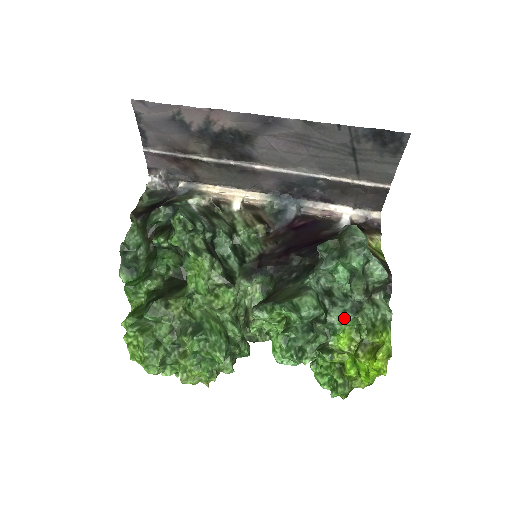
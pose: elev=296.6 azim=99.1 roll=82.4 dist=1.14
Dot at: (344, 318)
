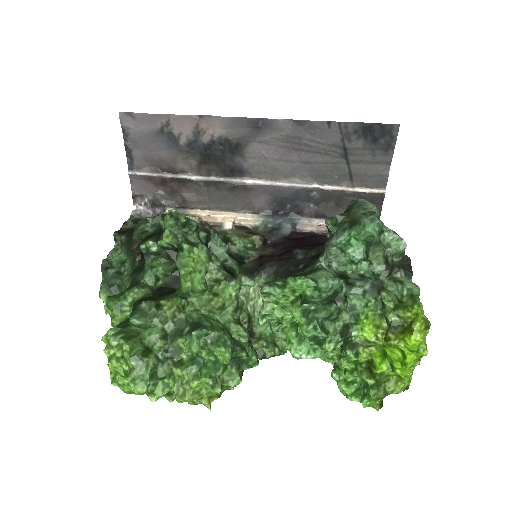
Dot at: (365, 299)
